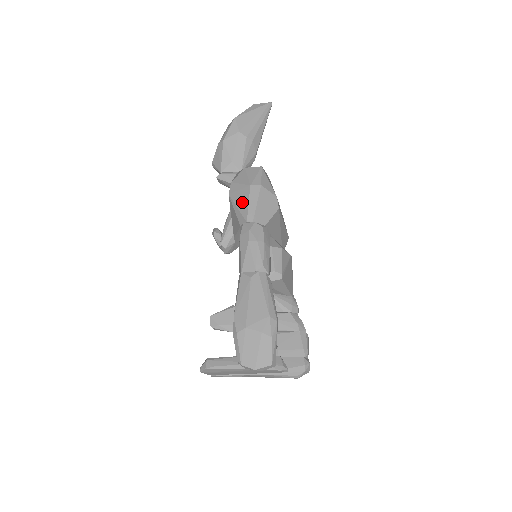
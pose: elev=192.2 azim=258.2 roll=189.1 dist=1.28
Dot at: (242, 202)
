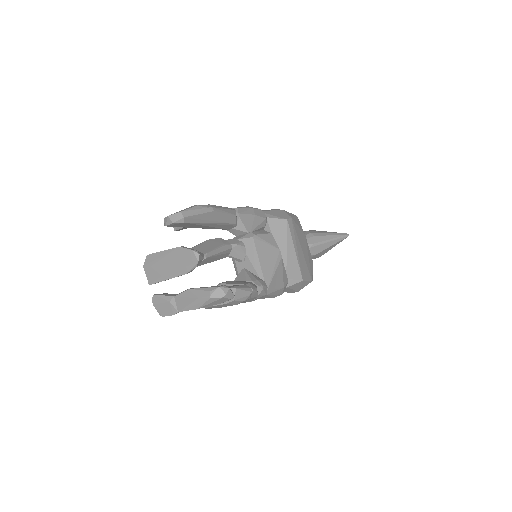
Dot at: occluded
